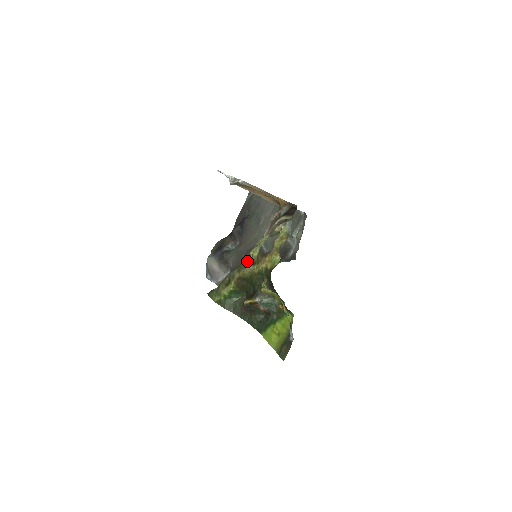
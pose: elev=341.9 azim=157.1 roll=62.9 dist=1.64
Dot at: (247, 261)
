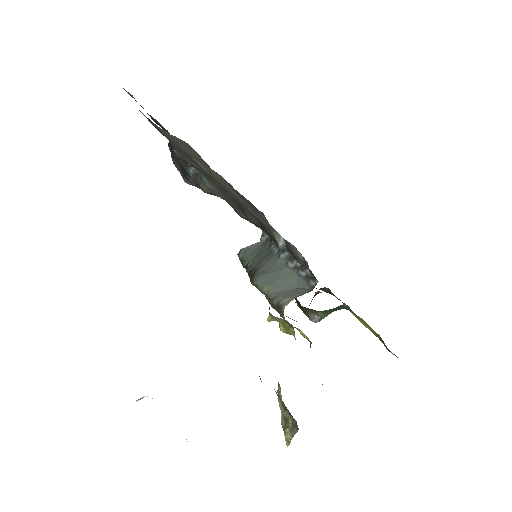
Dot at: occluded
